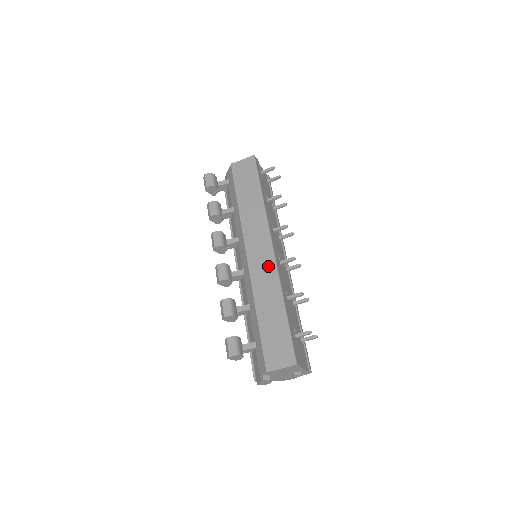
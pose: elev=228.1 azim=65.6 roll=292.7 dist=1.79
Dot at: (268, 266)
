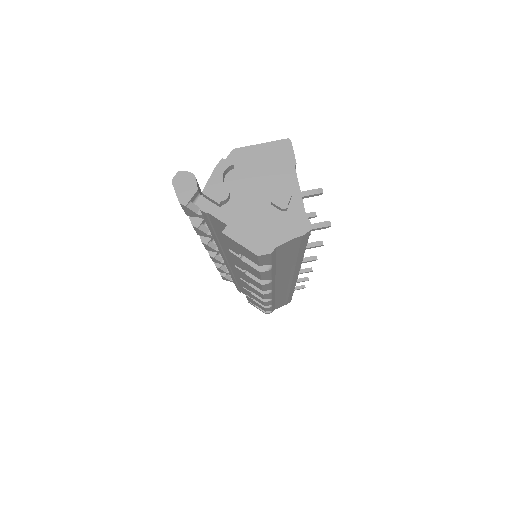
Dot at: occluded
